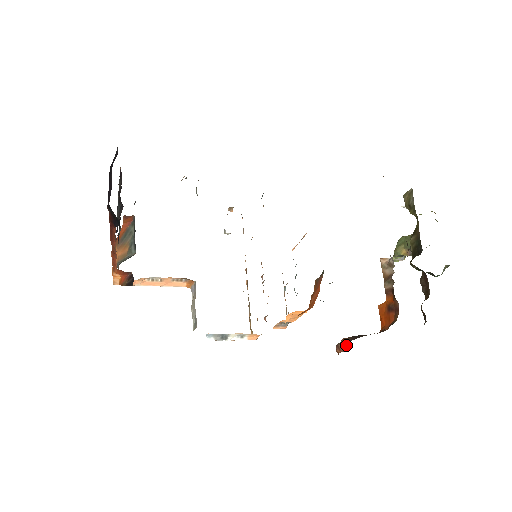
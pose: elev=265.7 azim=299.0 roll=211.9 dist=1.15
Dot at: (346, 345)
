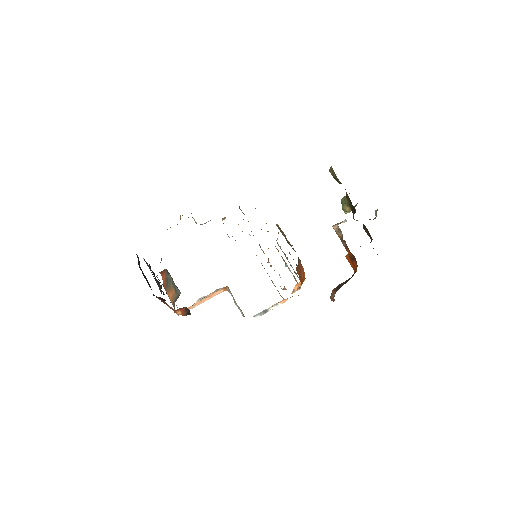
Dot at: occluded
